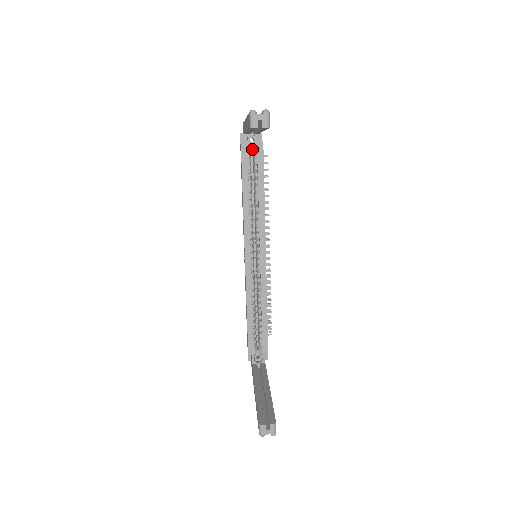
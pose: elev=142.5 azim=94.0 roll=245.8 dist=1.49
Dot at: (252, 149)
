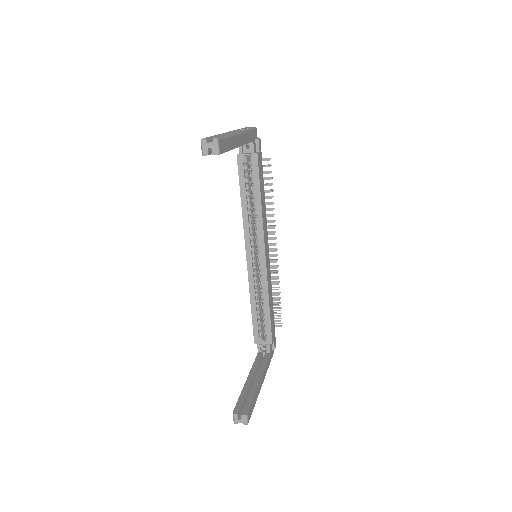
Dot at: (248, 156)
